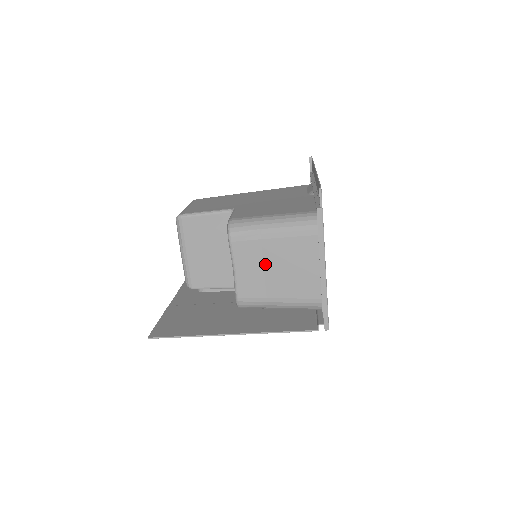
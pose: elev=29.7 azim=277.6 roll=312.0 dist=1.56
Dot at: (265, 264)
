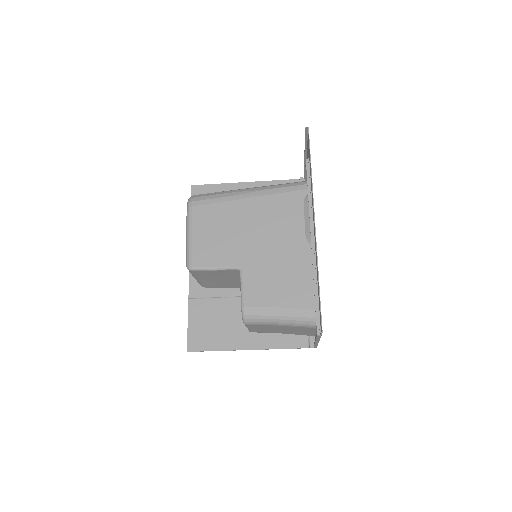
Dot at: (272, 329)
